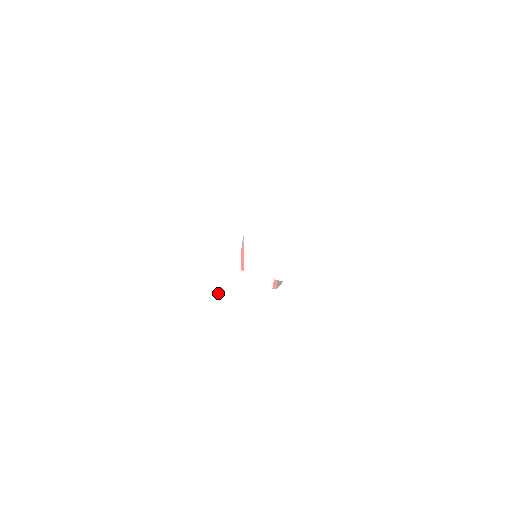
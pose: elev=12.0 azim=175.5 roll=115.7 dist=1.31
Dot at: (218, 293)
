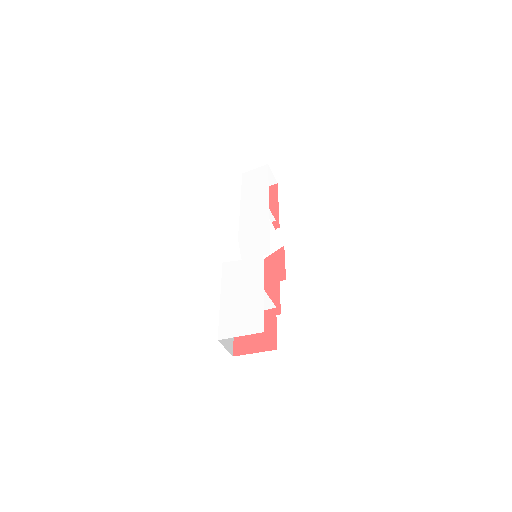
Dot at: (226, 279)
